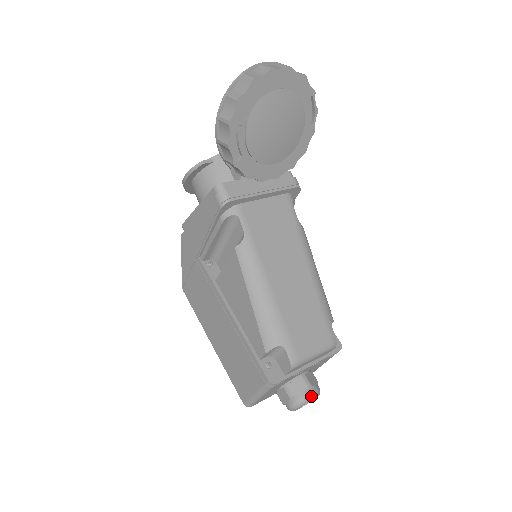
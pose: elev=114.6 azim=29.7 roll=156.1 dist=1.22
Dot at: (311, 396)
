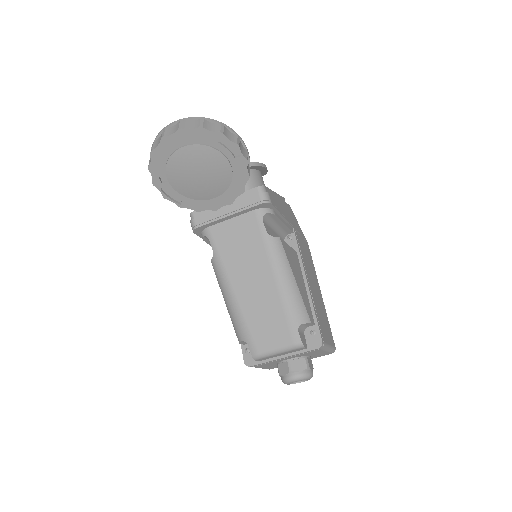
Dot at: (292, 379)
